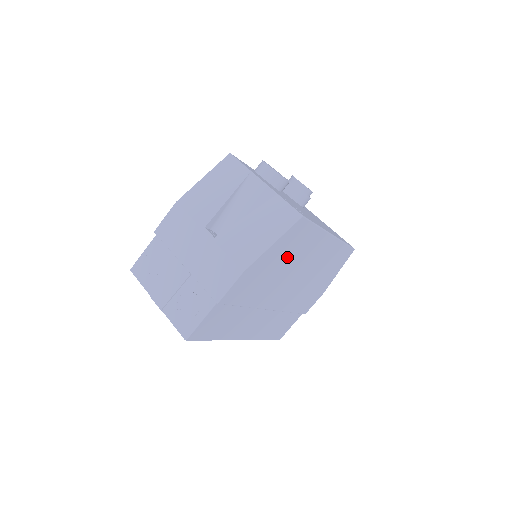
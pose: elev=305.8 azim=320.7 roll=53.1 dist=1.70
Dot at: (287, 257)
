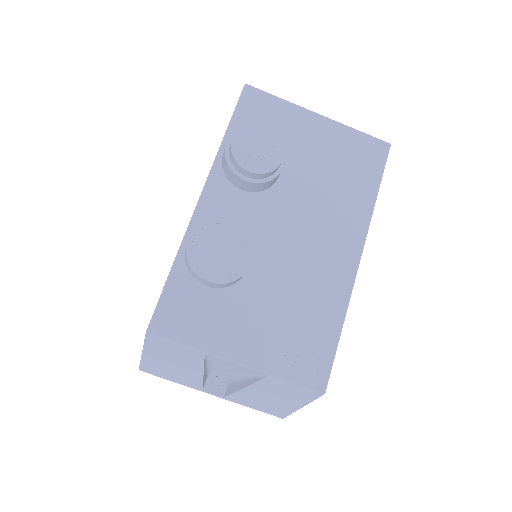
Dot at: occluded
